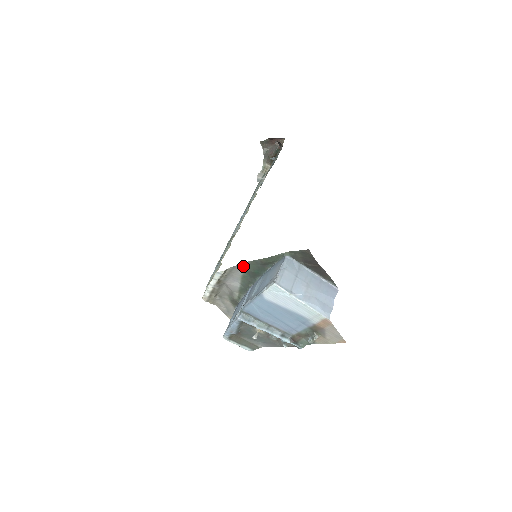
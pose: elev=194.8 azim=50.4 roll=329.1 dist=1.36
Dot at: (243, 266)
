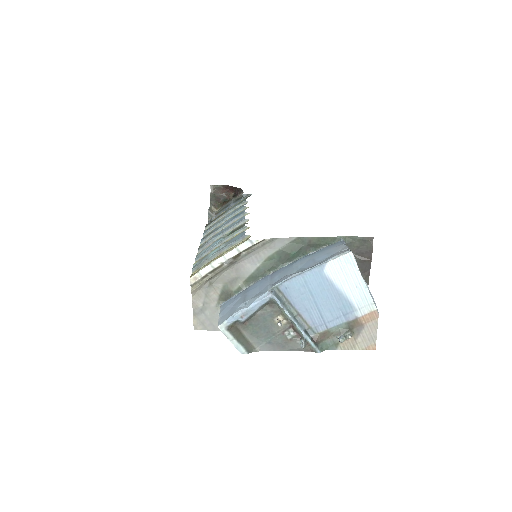
Dot at: (283, 242)
